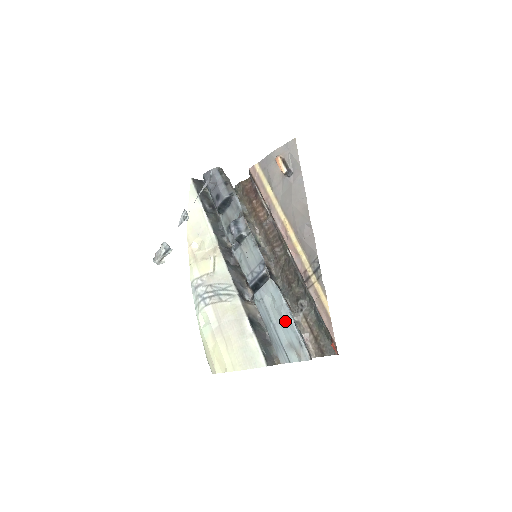
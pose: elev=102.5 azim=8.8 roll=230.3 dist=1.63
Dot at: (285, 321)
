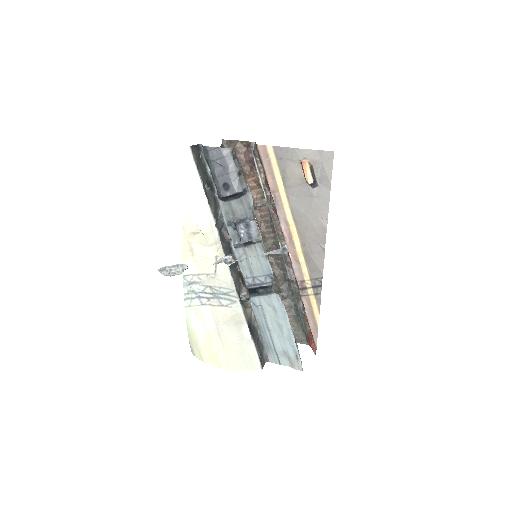
Dot at: (285, 335)
